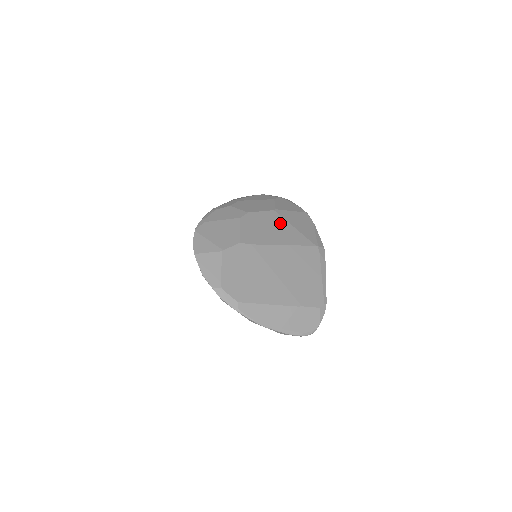
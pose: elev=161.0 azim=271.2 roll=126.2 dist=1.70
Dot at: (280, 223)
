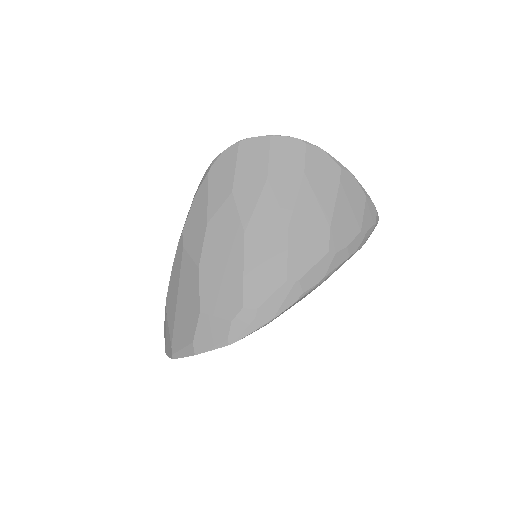
Dot at: occluded
